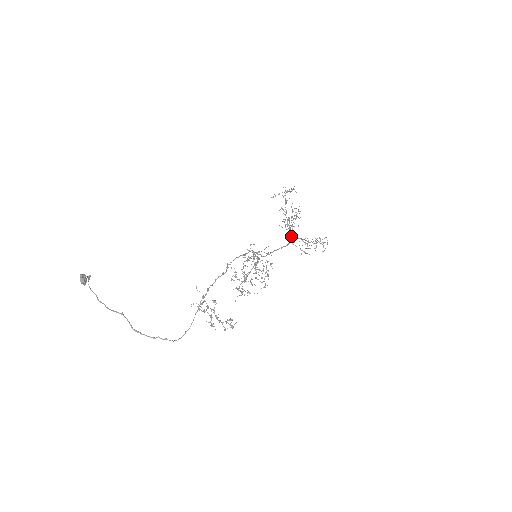
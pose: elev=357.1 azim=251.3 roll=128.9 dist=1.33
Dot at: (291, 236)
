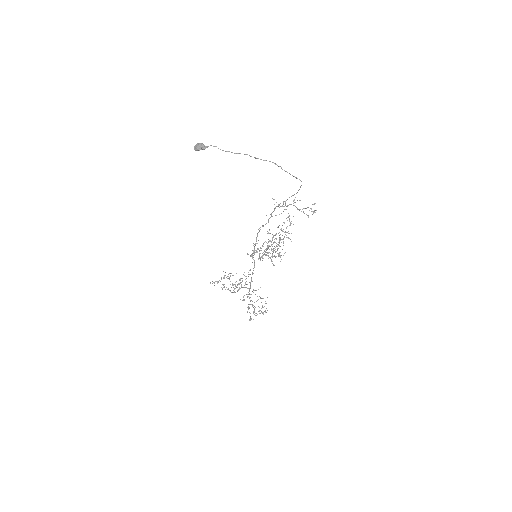
Dot at: (248, 288)
